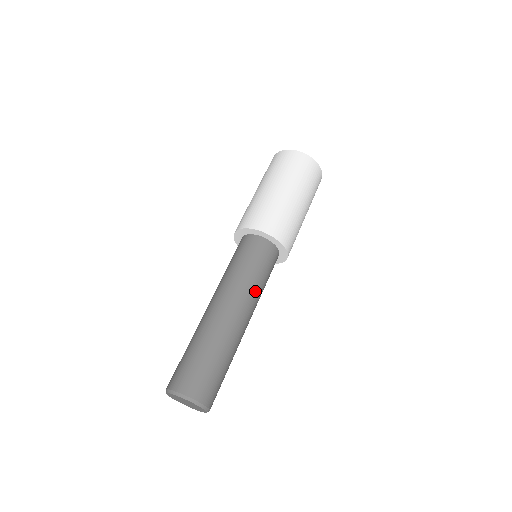
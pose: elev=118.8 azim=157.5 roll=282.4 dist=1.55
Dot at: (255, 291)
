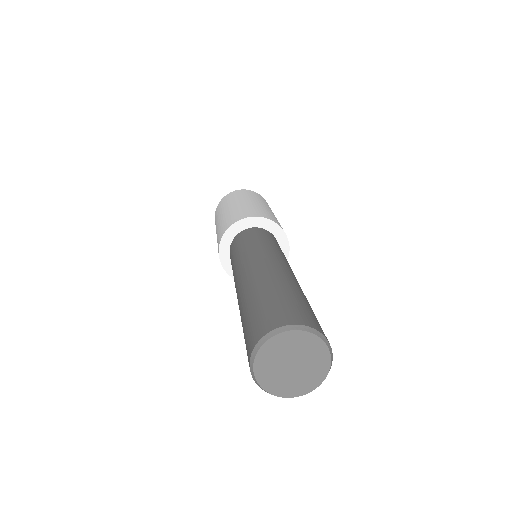
Dot at: occluded
